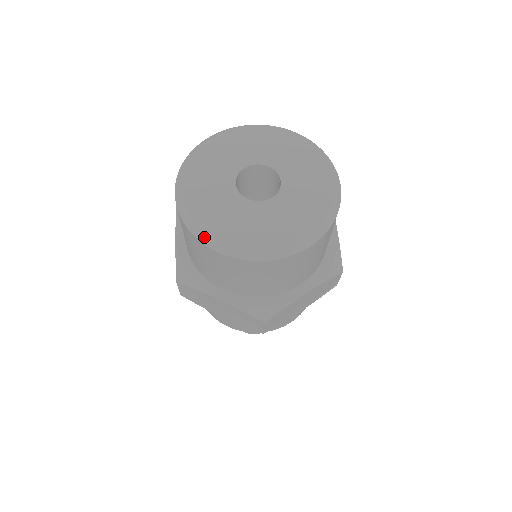
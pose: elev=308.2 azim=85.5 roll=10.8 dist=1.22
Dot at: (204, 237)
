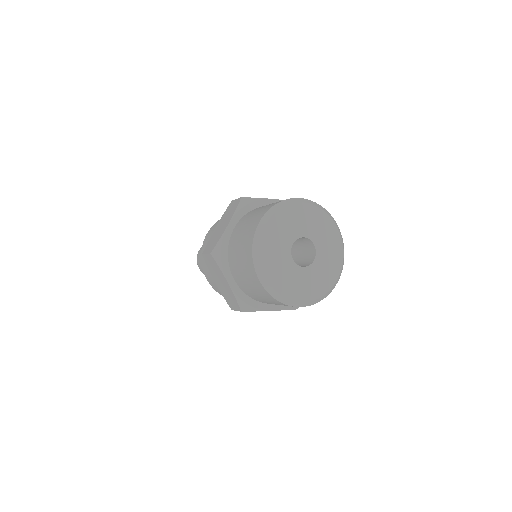
Dot at: (292, 303)
